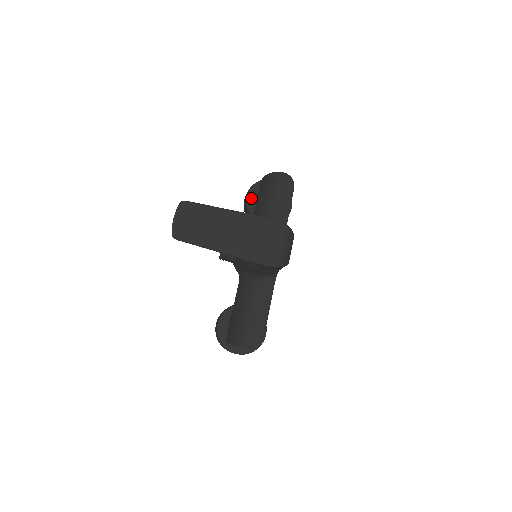
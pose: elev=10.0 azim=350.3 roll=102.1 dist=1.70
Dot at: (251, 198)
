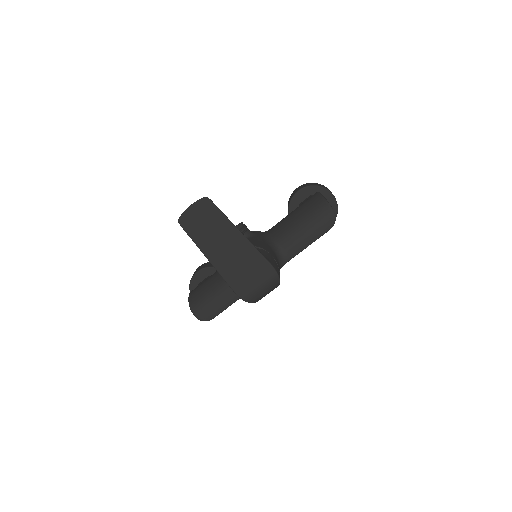
Dot at: (300, 196)
